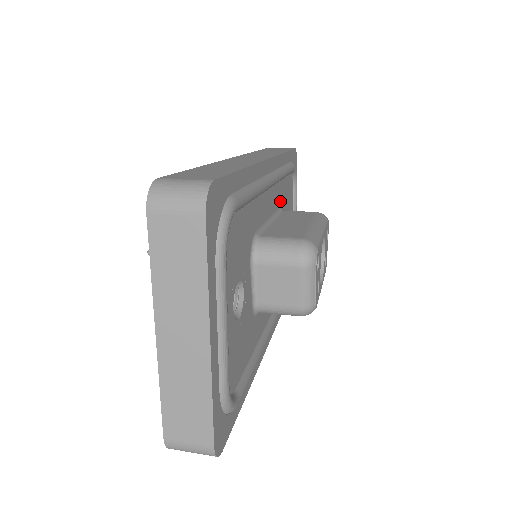
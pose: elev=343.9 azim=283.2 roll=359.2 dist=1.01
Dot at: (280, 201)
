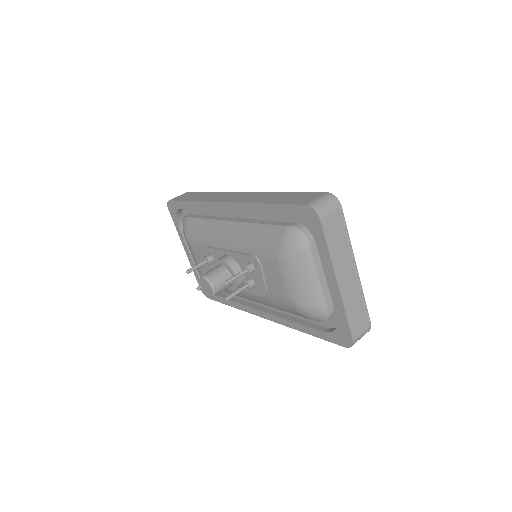
Dot at: occluded
